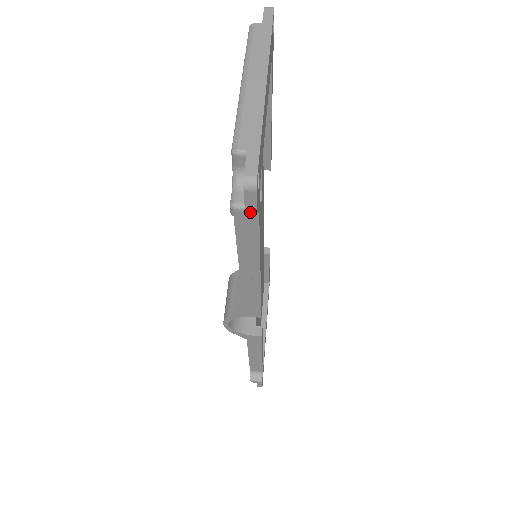
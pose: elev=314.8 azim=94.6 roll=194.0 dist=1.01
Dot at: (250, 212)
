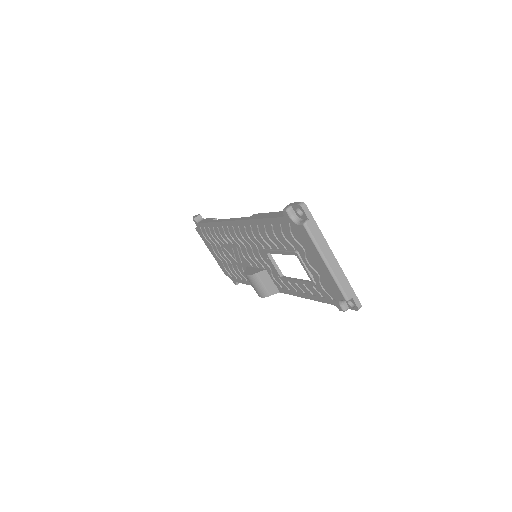
Dot at: (349, 307)
